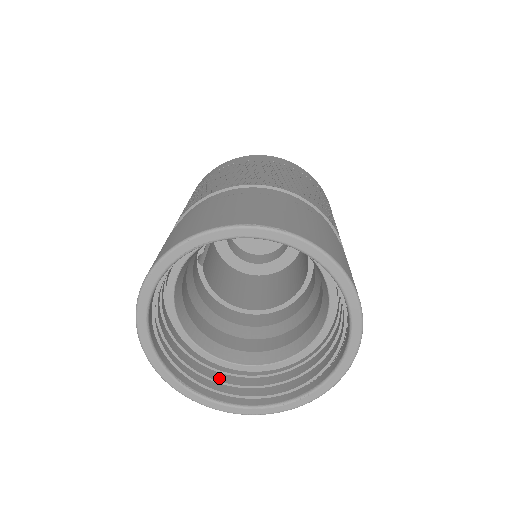
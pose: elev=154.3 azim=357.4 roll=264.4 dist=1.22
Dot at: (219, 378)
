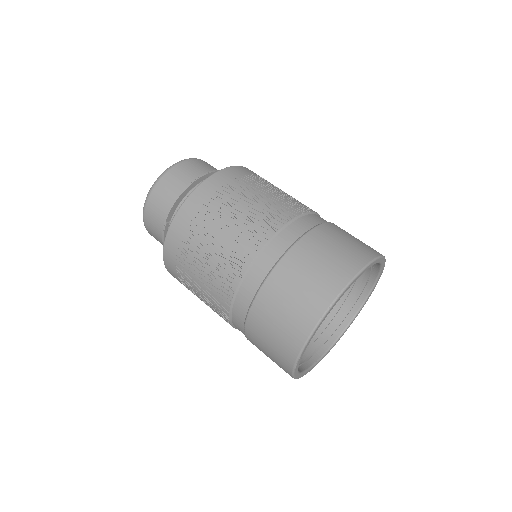
Dot at: (321, 330)
